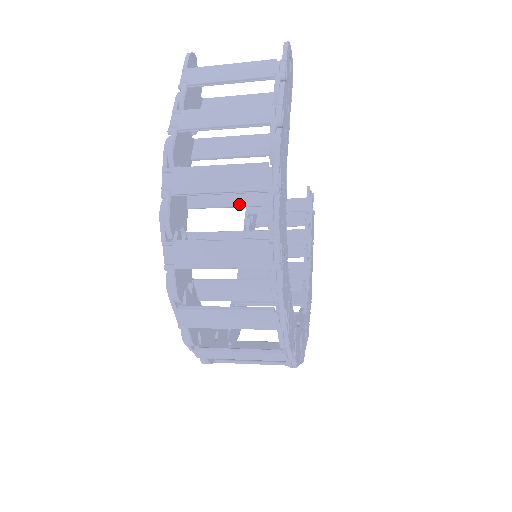
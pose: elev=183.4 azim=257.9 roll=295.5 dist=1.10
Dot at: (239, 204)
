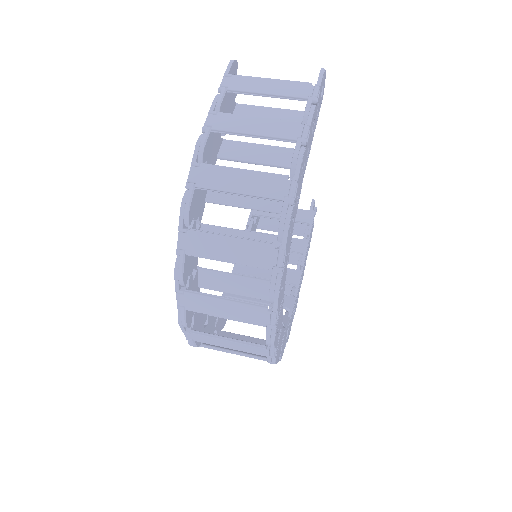
Dot at: (253, 207)
